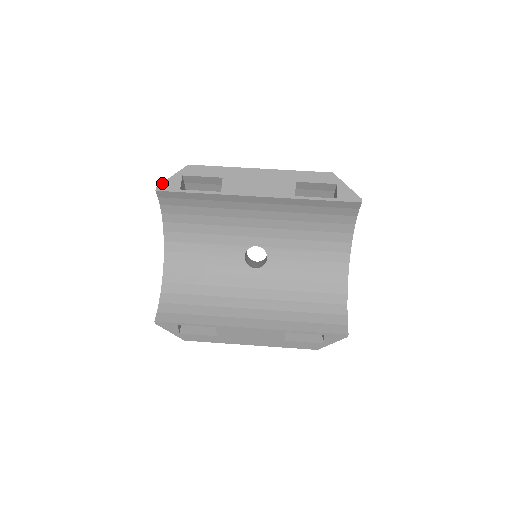
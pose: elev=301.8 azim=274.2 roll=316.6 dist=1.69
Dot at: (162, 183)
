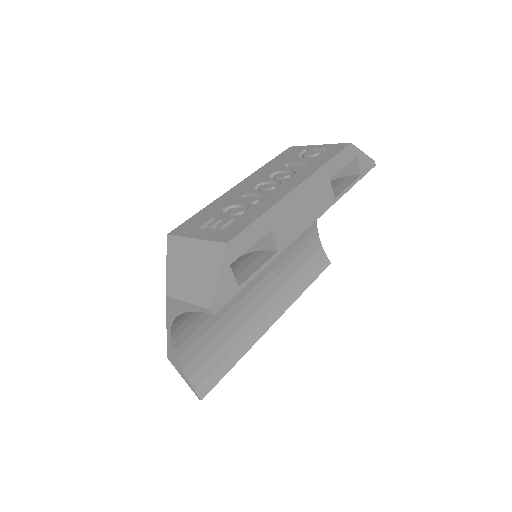
Dot at: (215, 298)
